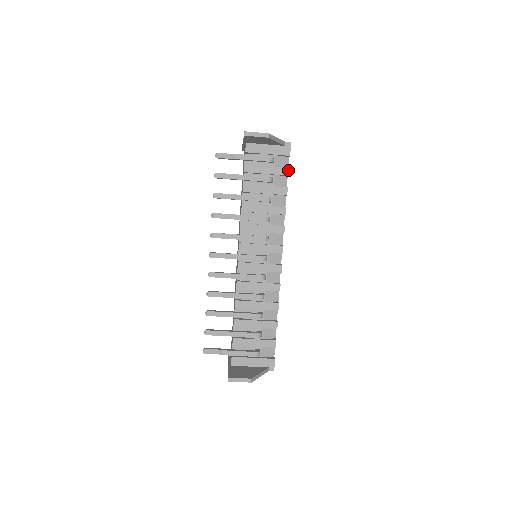
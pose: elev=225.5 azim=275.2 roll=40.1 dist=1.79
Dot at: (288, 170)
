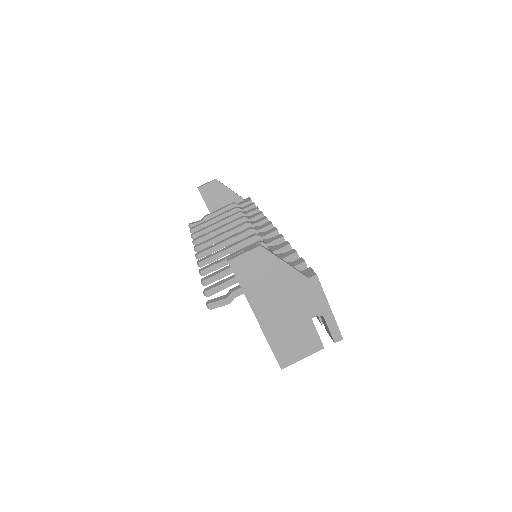
Dot at: (253, 203)
